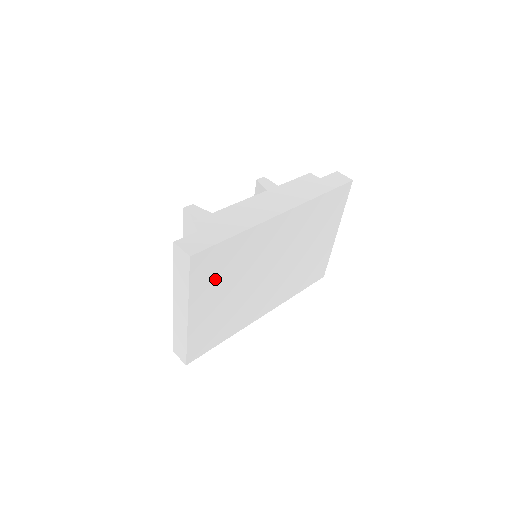
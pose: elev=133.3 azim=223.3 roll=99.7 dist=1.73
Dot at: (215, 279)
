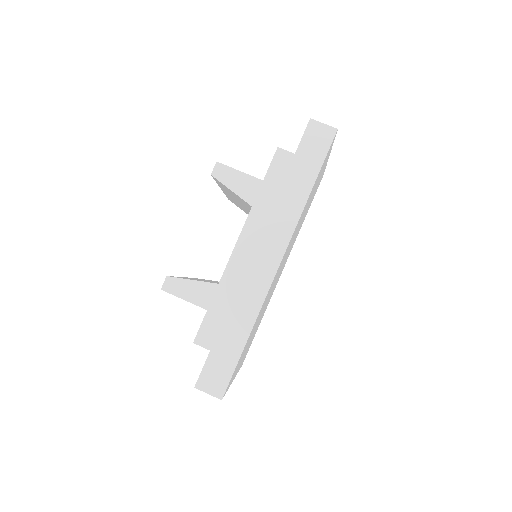
Dot at: (243, 354)
